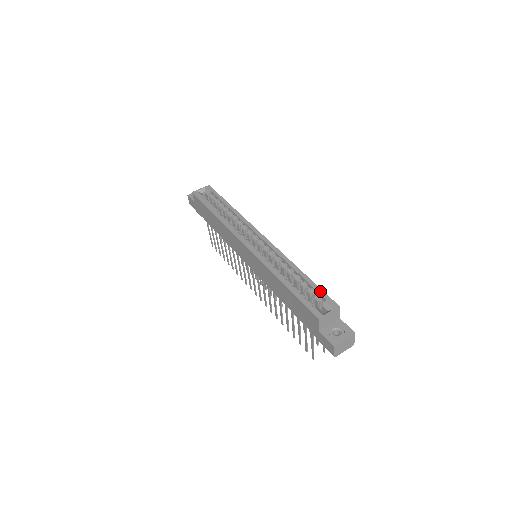
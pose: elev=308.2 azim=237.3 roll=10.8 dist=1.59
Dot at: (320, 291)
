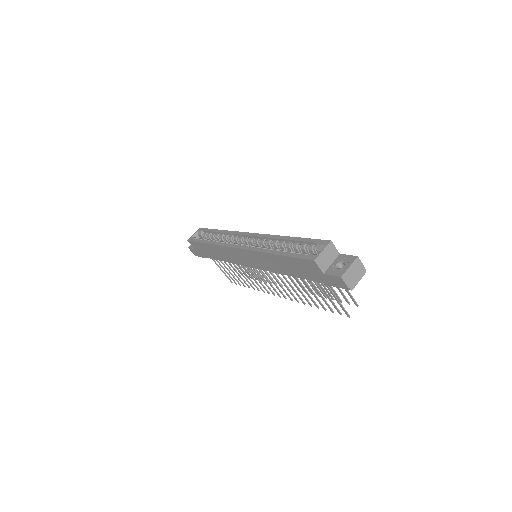
Dot at: (310, 240)
